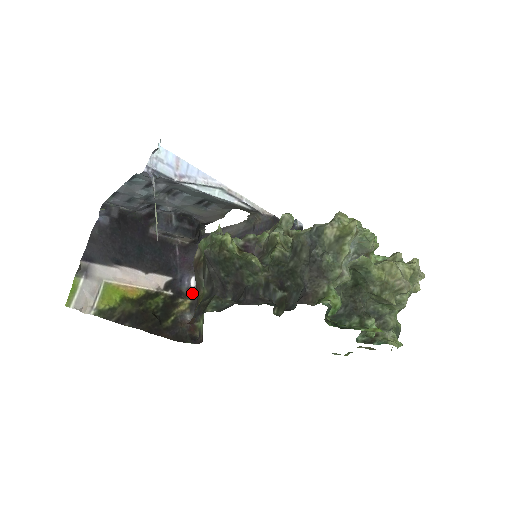
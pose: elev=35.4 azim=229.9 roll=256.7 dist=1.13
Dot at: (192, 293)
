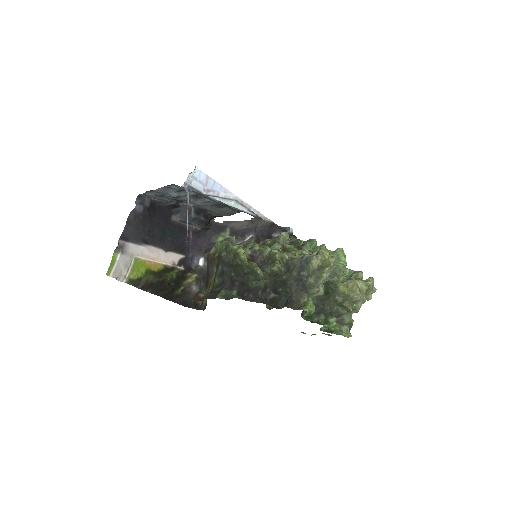
Dot at: (199, 270)
